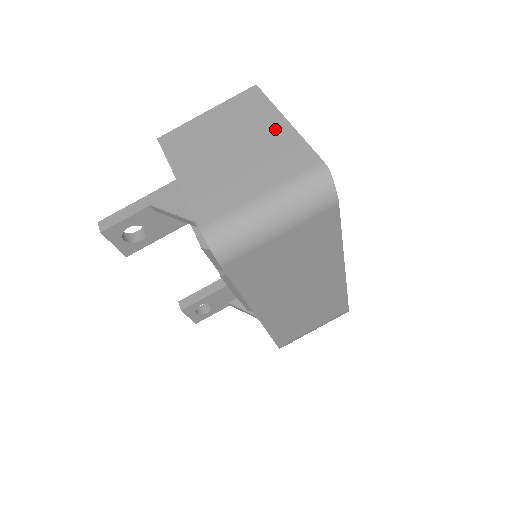
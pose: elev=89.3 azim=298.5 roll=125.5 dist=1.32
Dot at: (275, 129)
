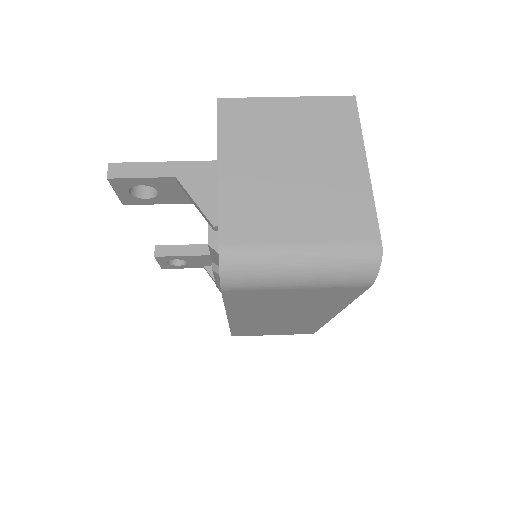
Dot at: (350, 169)
